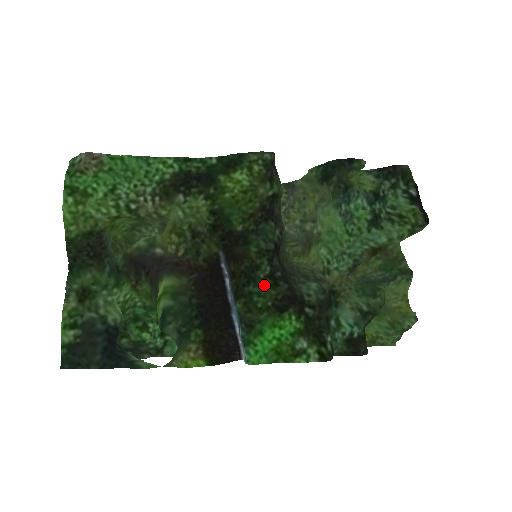
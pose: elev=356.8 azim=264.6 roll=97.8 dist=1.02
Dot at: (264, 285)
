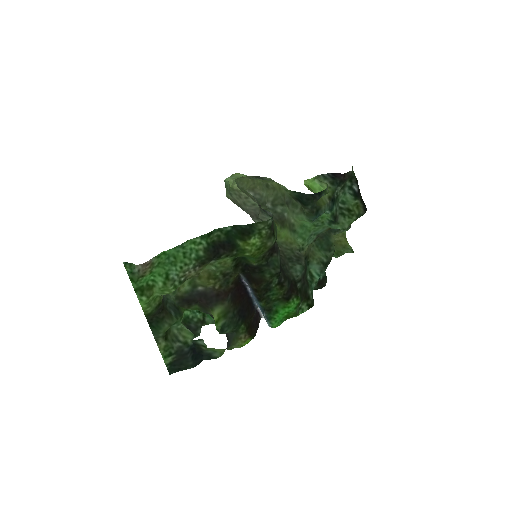
Dot at: (276, 290)
